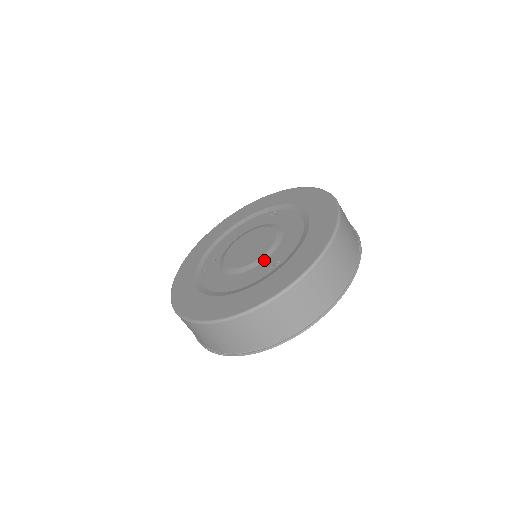
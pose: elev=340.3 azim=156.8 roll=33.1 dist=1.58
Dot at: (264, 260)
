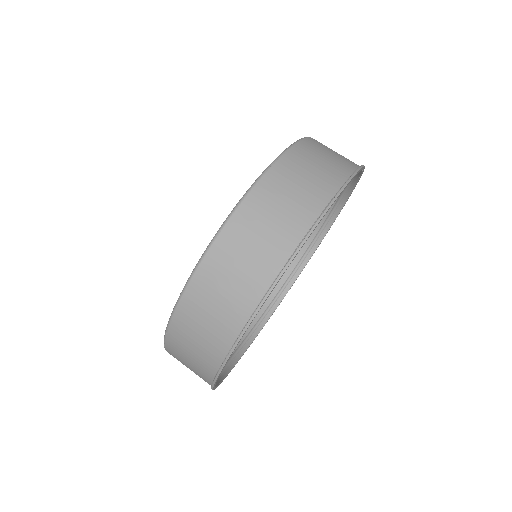
Dot at: occluded
